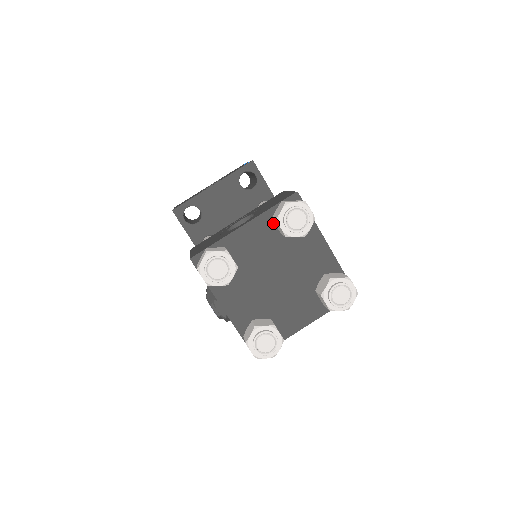
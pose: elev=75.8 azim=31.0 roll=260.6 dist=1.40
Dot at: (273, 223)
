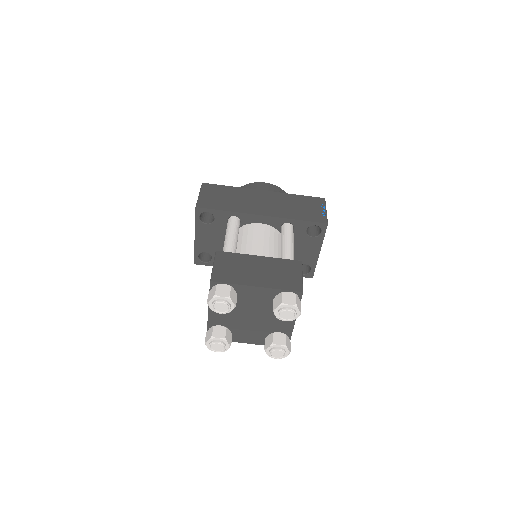
Dot at: occluded
